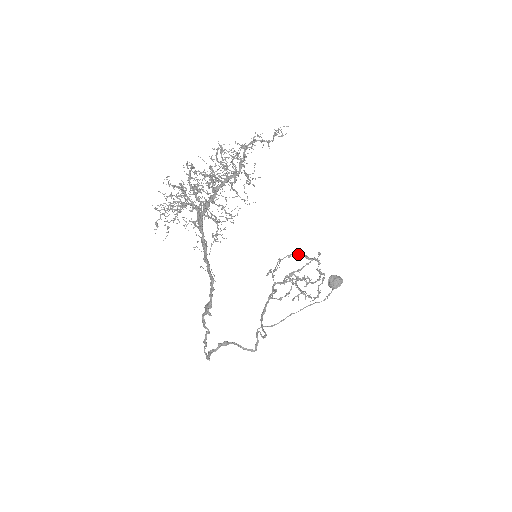
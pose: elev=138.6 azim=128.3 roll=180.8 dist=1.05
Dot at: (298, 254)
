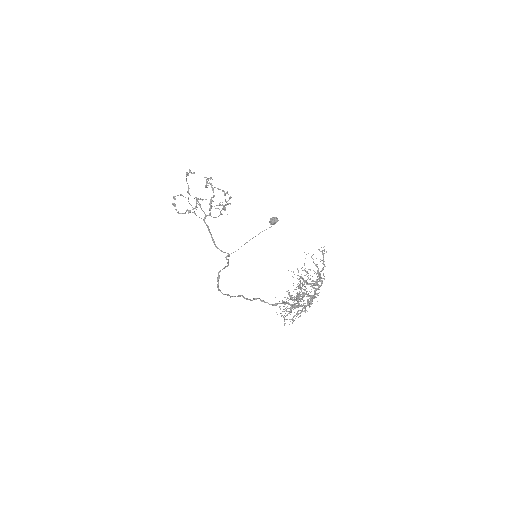
Dot at: (186, 179)
